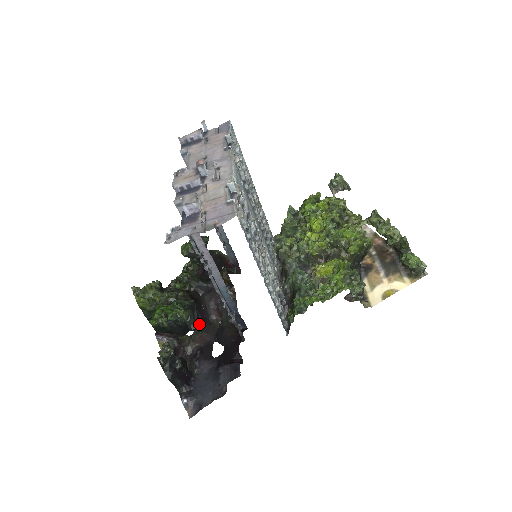
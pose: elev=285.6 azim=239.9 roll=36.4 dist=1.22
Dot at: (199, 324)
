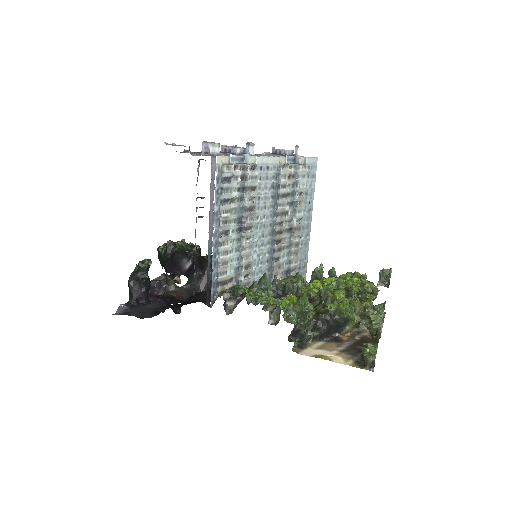
Dot at: (191, 286)
